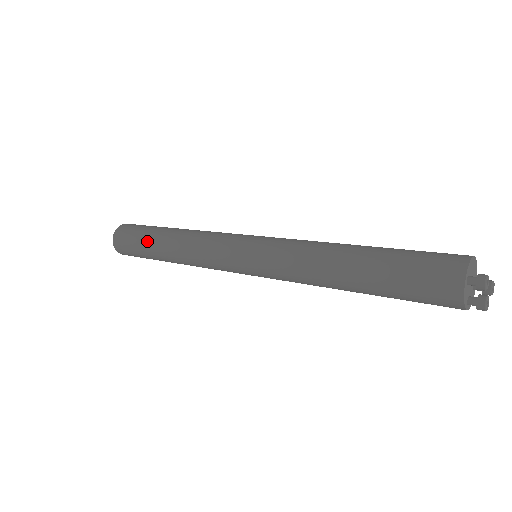
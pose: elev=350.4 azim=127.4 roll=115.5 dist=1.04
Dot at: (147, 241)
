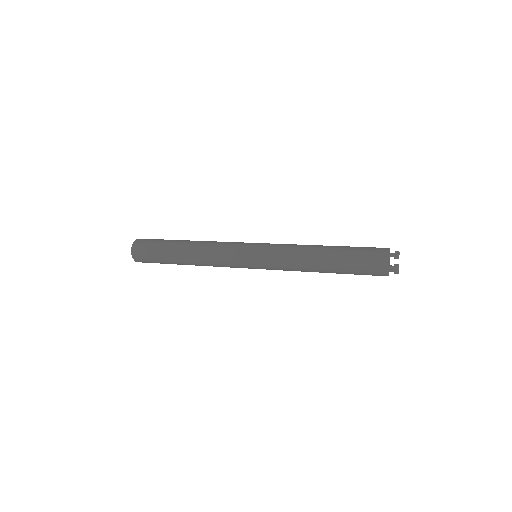
Dot at: (170, 242)
